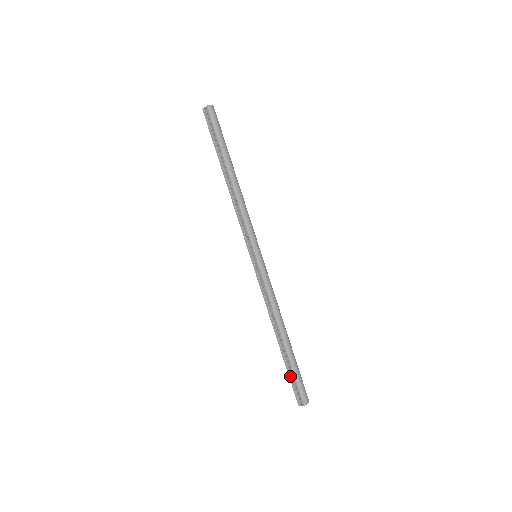
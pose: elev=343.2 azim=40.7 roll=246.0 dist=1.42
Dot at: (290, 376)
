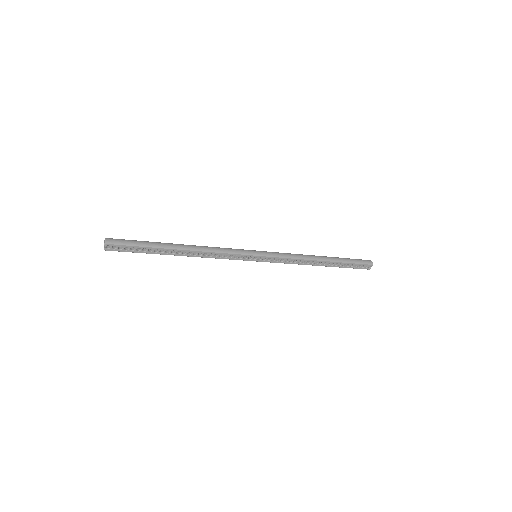
Dot at: (350, 267)
